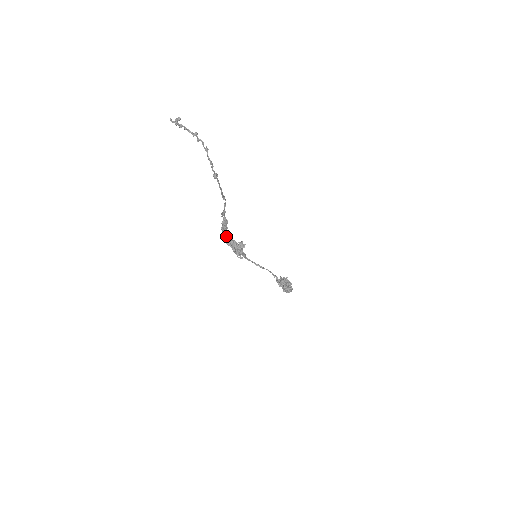
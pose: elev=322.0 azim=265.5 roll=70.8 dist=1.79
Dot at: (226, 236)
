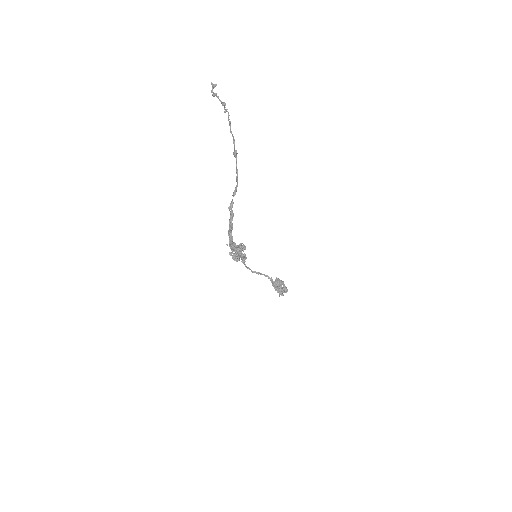
Dot at: (231, 236)
